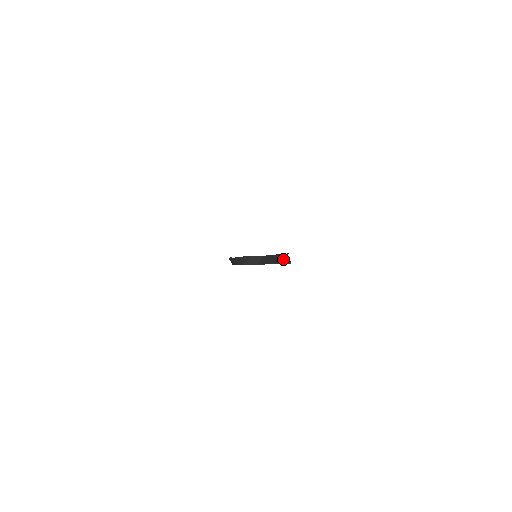
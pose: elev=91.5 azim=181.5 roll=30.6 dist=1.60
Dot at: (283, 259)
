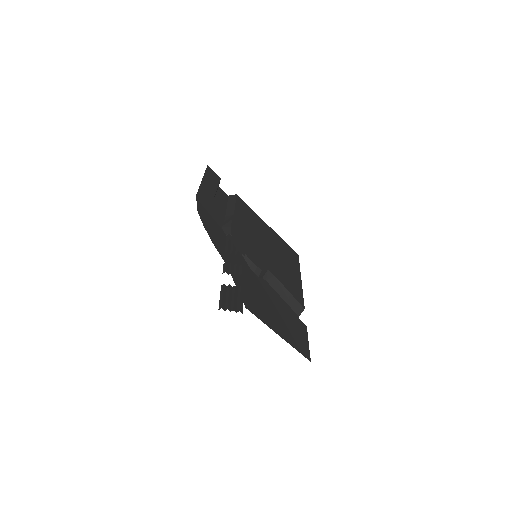
Dot at: (299, 311)
